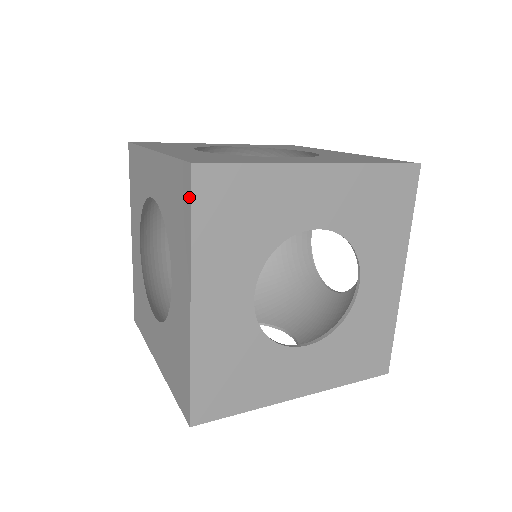
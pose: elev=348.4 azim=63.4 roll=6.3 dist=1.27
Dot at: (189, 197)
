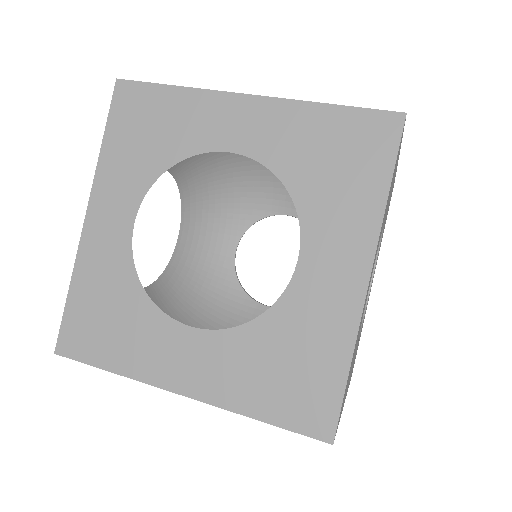
Dot at: occluded
